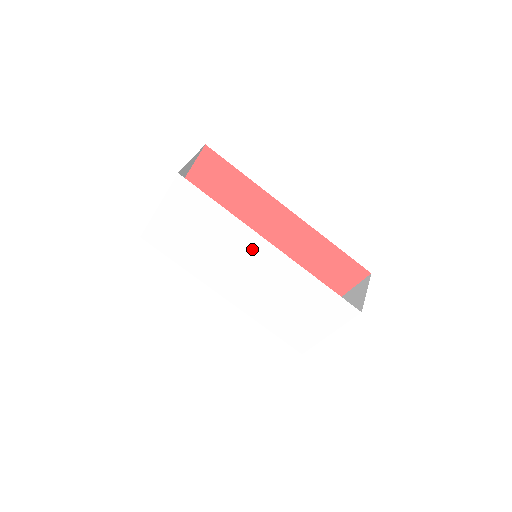
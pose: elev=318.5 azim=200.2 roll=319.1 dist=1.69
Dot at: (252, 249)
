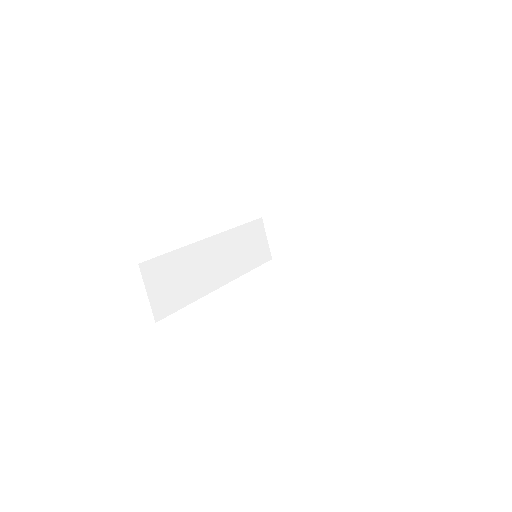
Dot at: occluded
